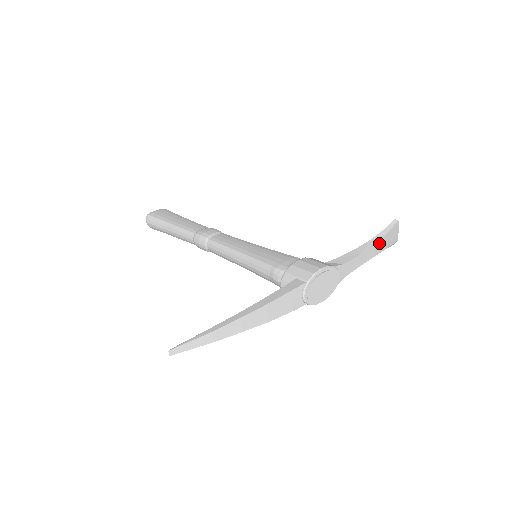
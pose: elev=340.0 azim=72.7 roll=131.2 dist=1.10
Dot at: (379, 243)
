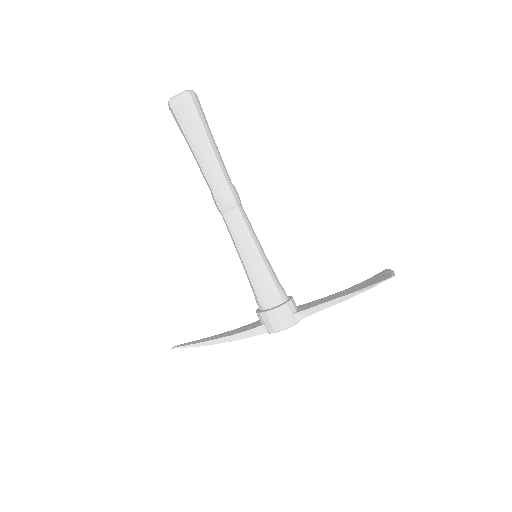
Dot at: (357, 294)
